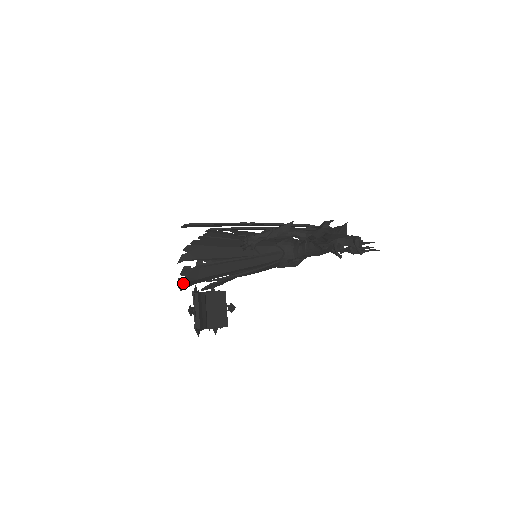
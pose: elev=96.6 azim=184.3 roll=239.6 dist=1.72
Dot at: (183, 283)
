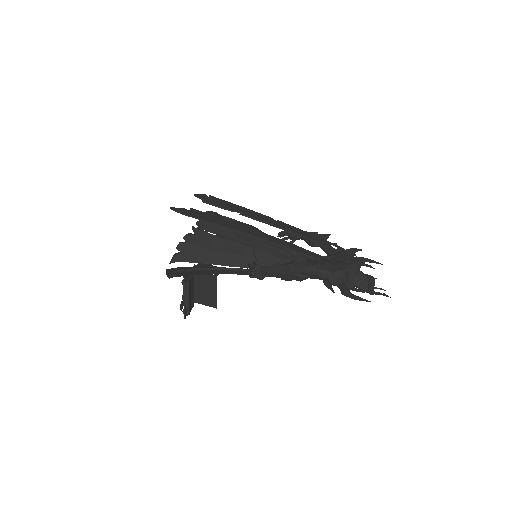
Dot at: (173, 276)
